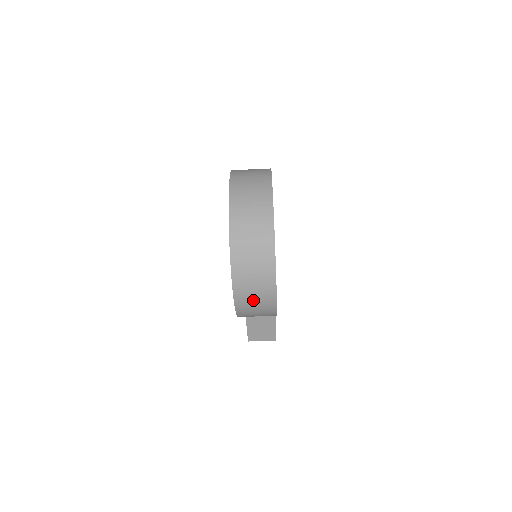
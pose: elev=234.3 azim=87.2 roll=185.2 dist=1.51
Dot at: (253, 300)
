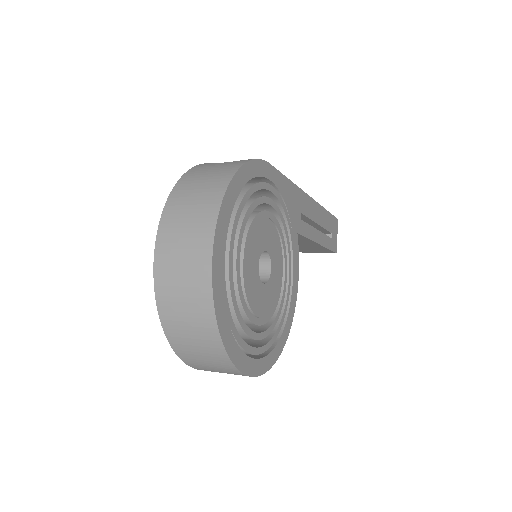
Dot at: occluded
